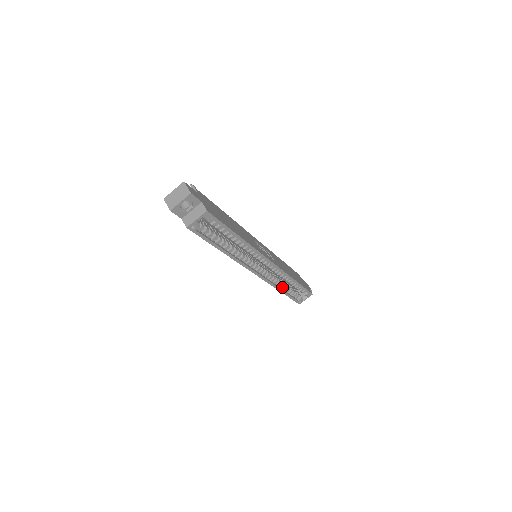
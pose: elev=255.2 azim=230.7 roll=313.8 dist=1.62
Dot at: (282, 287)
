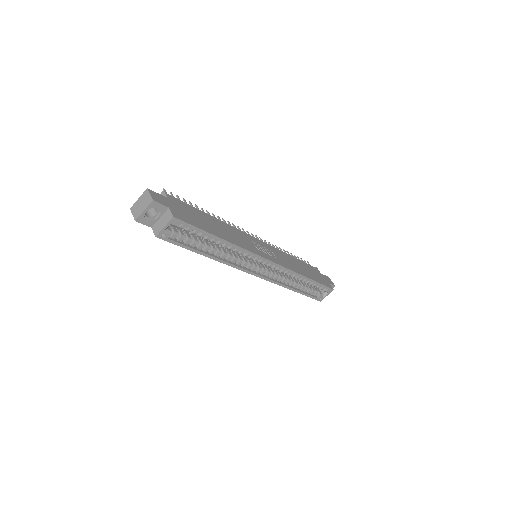
Dot at: (294, 286)
